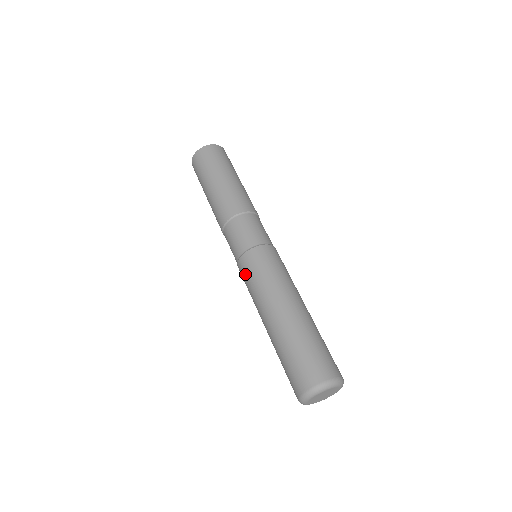
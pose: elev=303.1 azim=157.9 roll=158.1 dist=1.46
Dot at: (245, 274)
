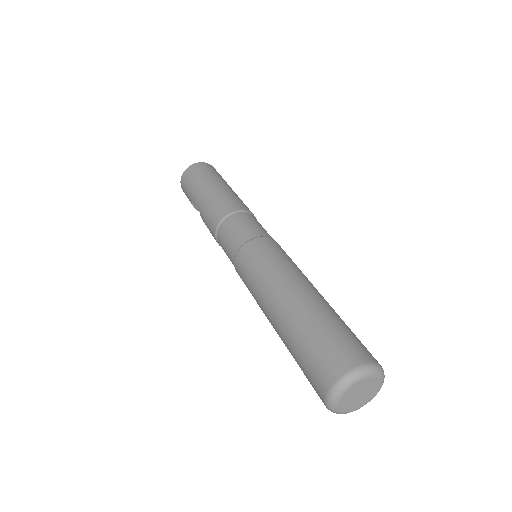
Dot at: (255, 255)
